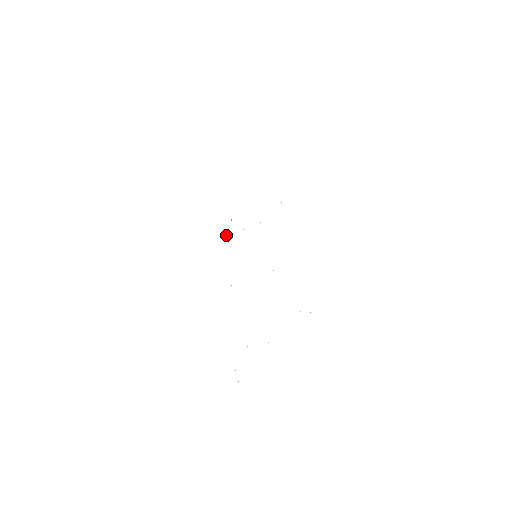
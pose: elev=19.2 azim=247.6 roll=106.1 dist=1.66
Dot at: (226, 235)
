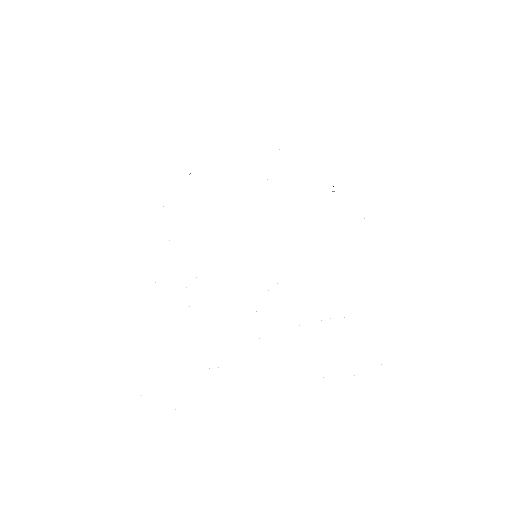
Dot at: occluded
